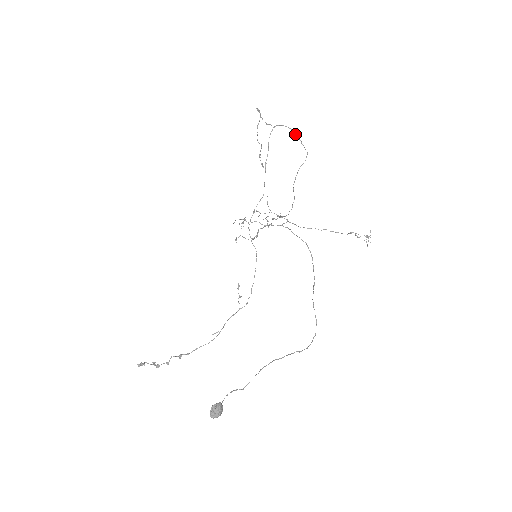
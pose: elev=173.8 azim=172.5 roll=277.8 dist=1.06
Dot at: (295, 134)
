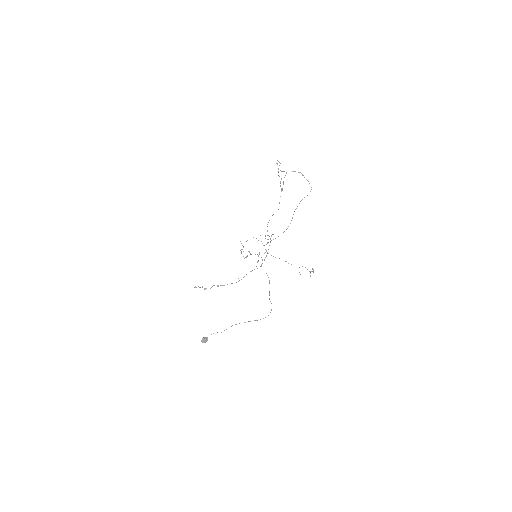
Dot at: occluded
